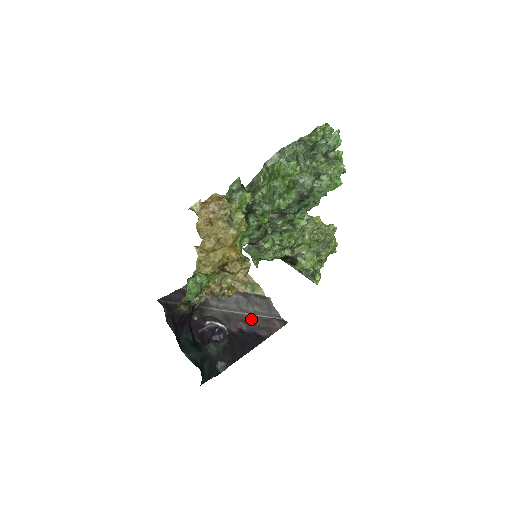
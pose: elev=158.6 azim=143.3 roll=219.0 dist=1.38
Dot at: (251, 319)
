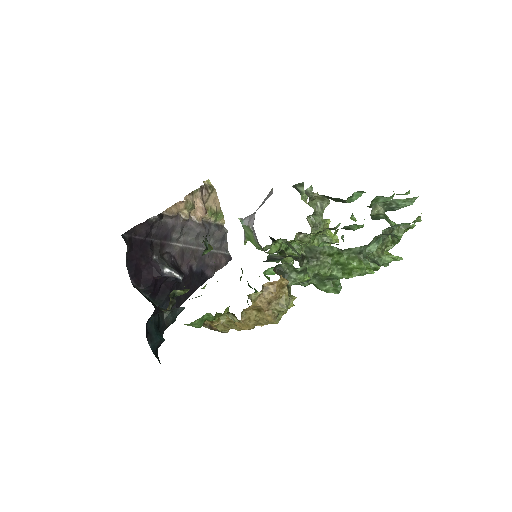
Dot at: (203, 255)
